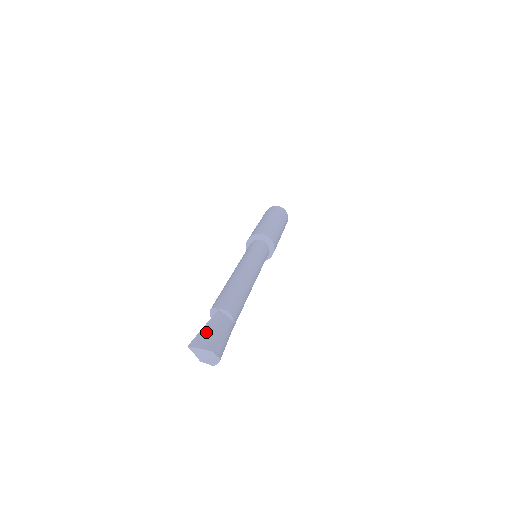
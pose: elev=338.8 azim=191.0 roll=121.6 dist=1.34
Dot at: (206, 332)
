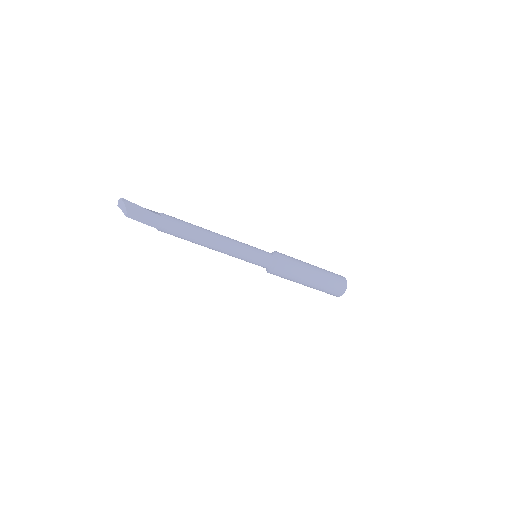
Dot at: occluded
